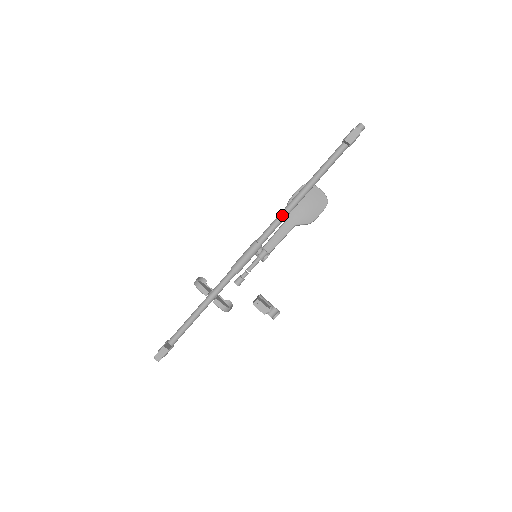
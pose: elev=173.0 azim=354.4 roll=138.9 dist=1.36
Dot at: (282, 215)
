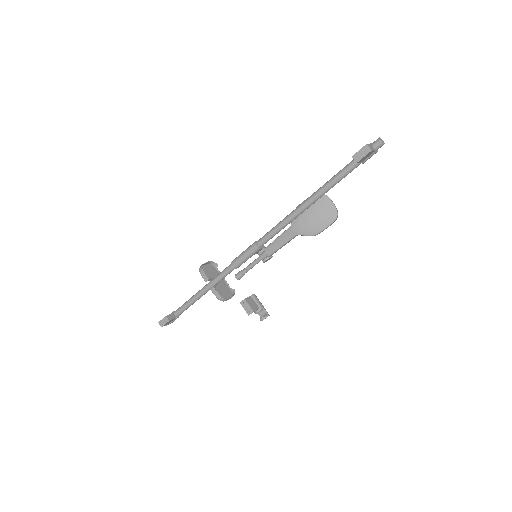
Dot at: (282, 222)
